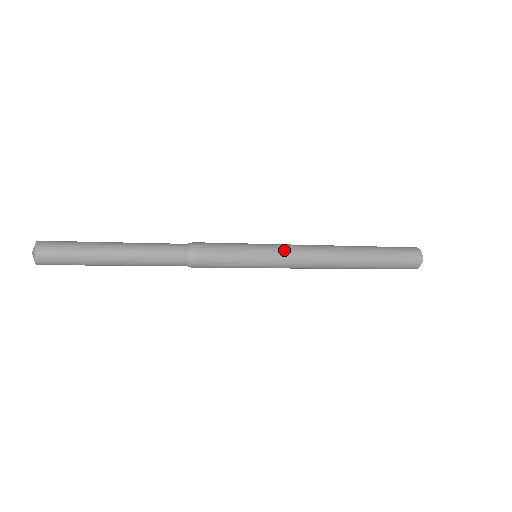
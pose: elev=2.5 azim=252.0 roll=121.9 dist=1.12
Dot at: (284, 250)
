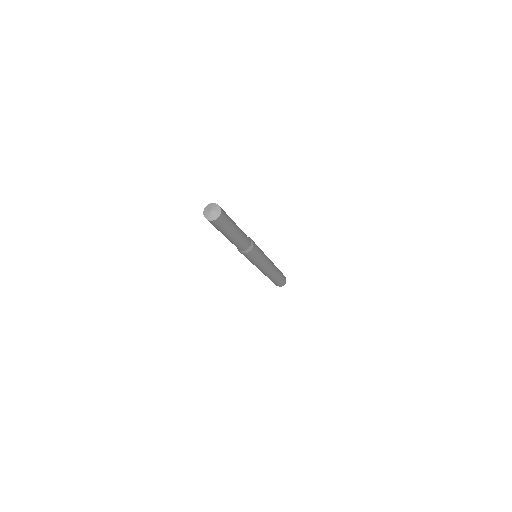
Dot at: (268, 259)
